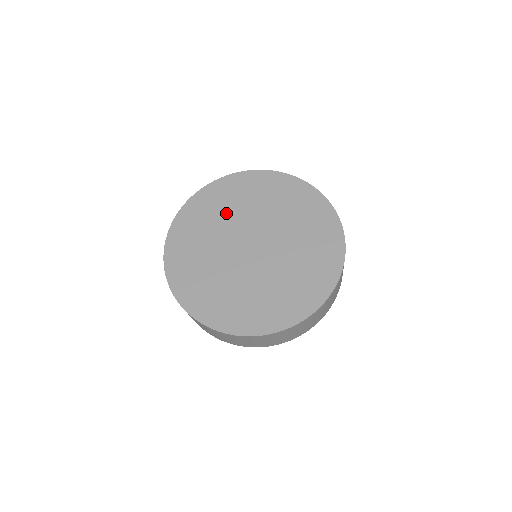
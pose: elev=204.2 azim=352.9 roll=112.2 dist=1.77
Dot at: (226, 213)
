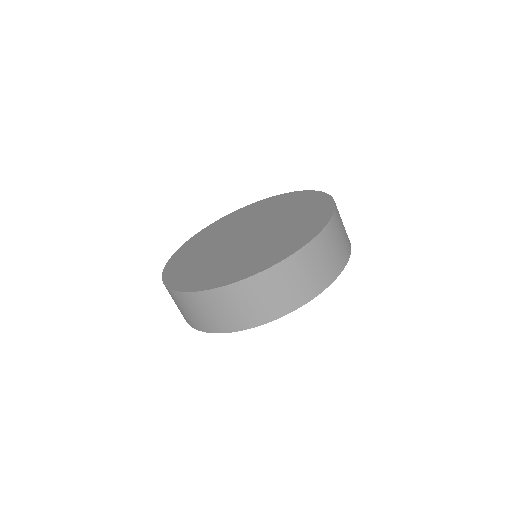
Dot at: (257, 214)
